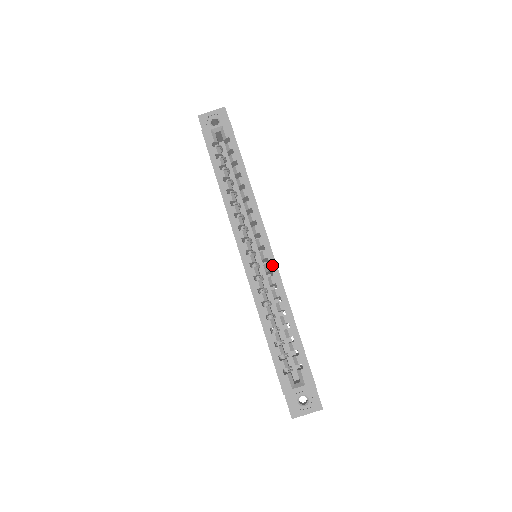
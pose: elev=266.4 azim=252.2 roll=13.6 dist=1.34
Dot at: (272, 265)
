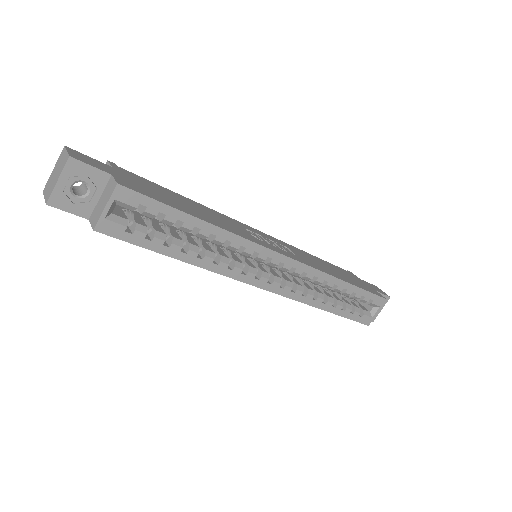
Dot at: (300, 268)
